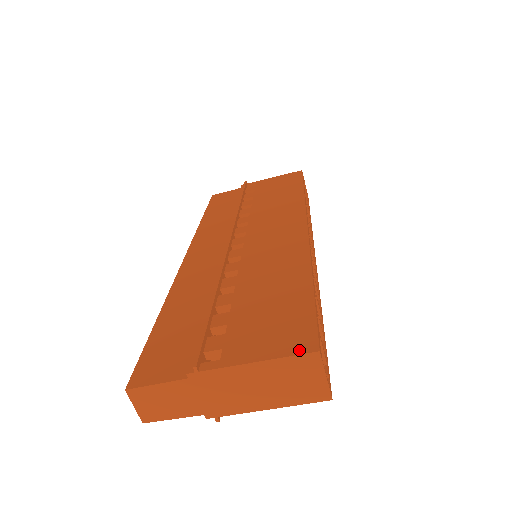
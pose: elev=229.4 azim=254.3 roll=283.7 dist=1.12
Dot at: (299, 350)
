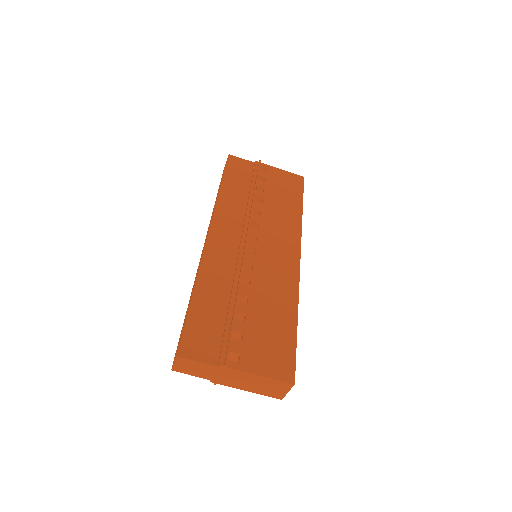
Dot at: (284, 378)
